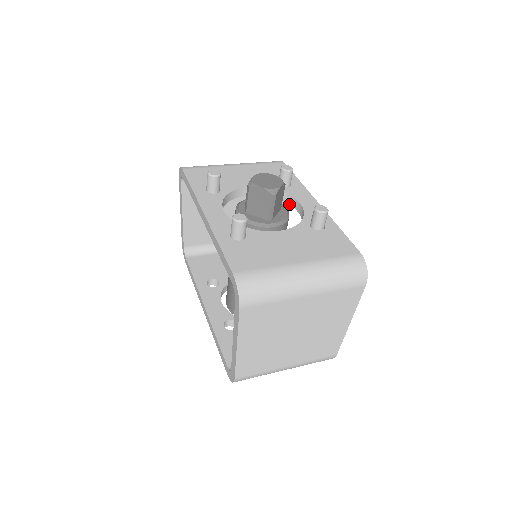
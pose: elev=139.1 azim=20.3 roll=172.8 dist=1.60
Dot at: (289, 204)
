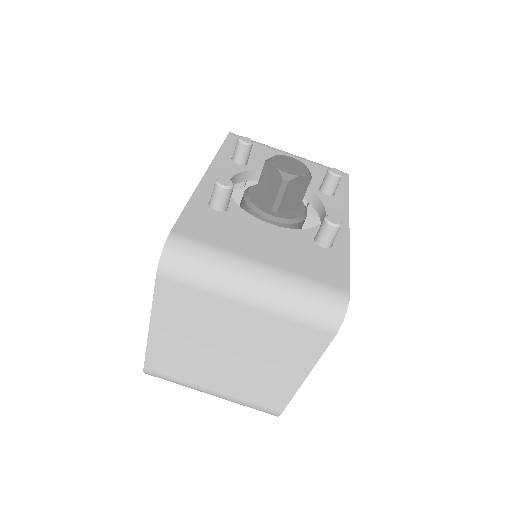
Dot at: (318, 213)
